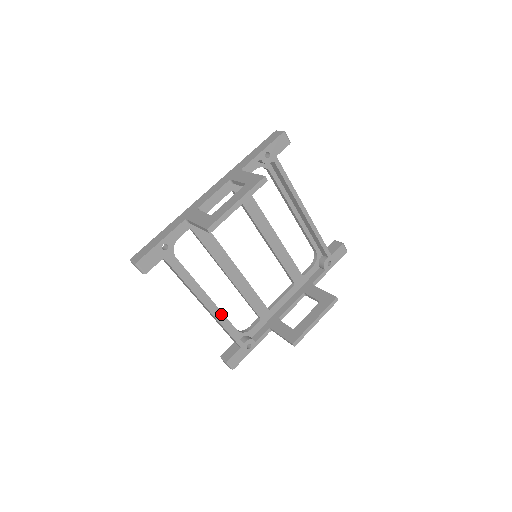
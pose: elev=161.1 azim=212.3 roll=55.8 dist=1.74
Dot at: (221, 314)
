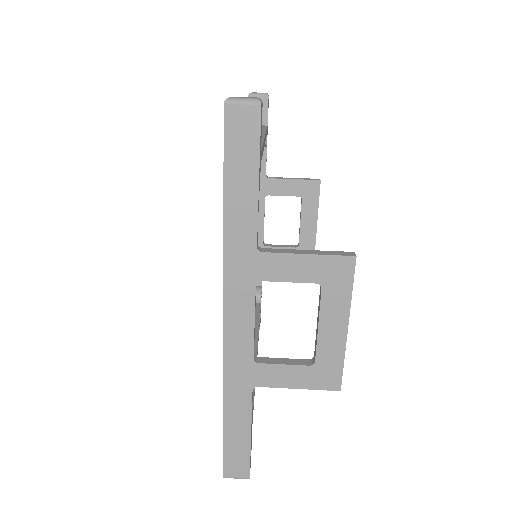
Dot at: occluded
